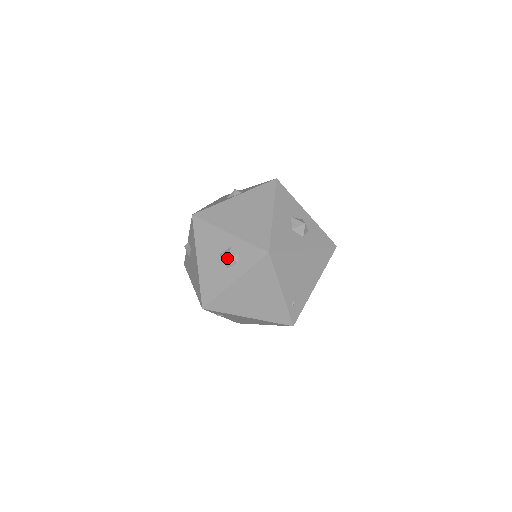
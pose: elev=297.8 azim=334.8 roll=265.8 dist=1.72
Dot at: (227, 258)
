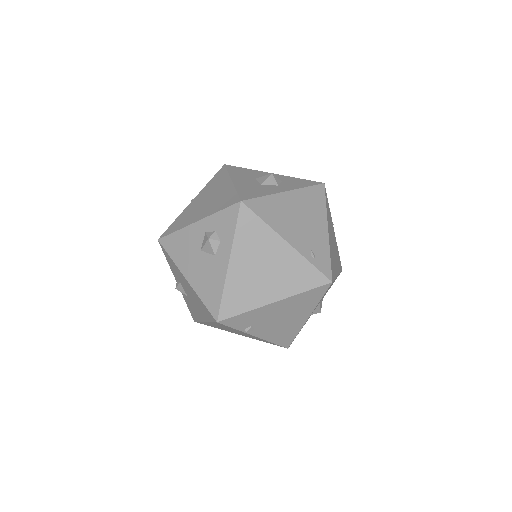
Dot at: (207, 244)
